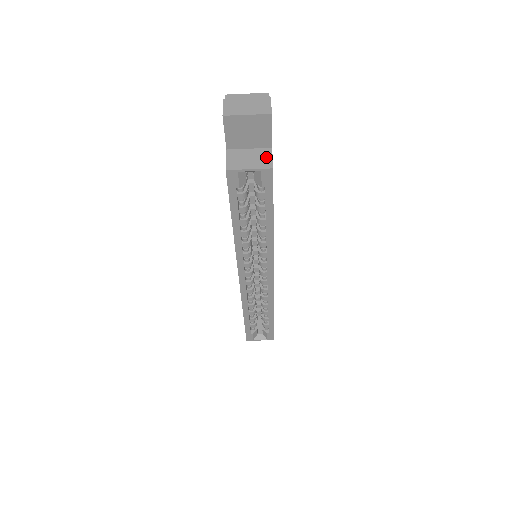
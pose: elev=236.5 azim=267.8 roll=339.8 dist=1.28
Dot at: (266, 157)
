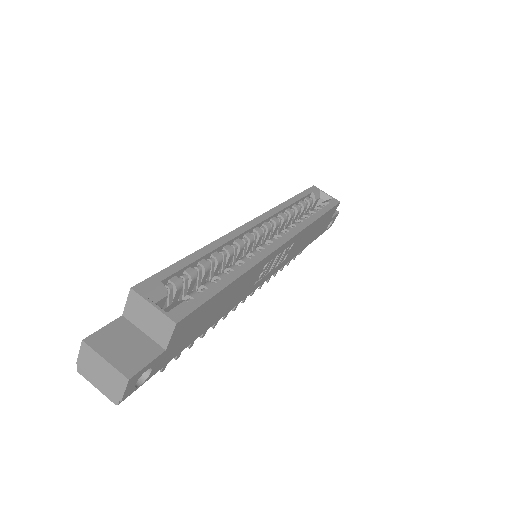
Dot at: occluded
